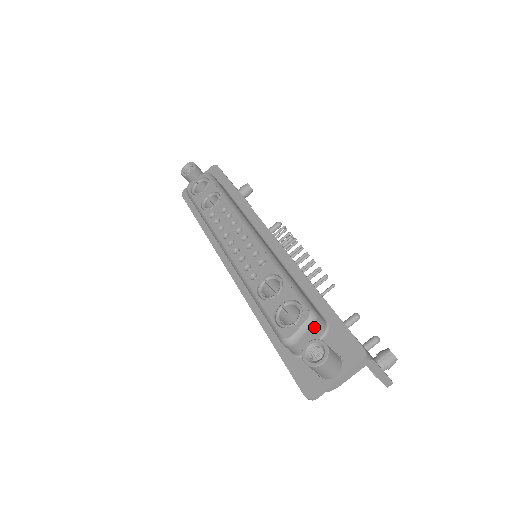
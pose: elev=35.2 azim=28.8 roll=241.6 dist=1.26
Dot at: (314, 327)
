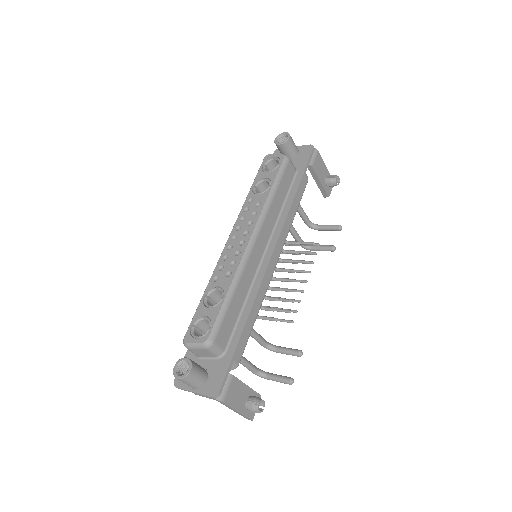
Dot at: (206, 350)
